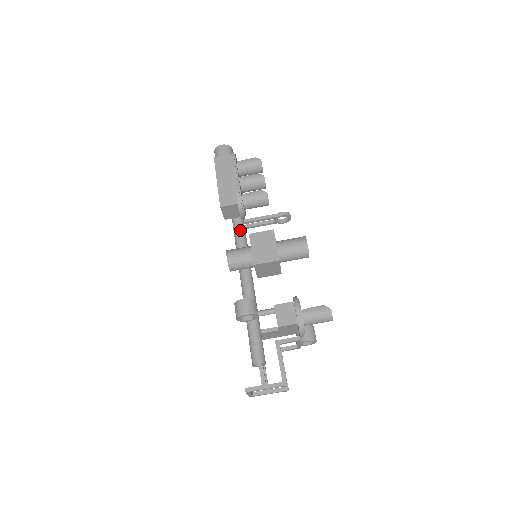
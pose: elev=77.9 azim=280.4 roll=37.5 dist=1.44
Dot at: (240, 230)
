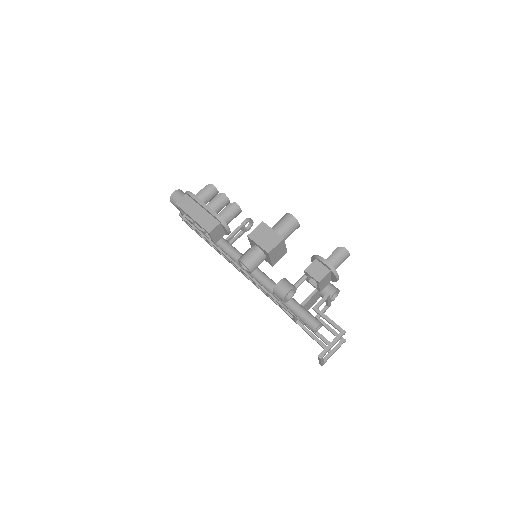
Dot at: (229, 247)
